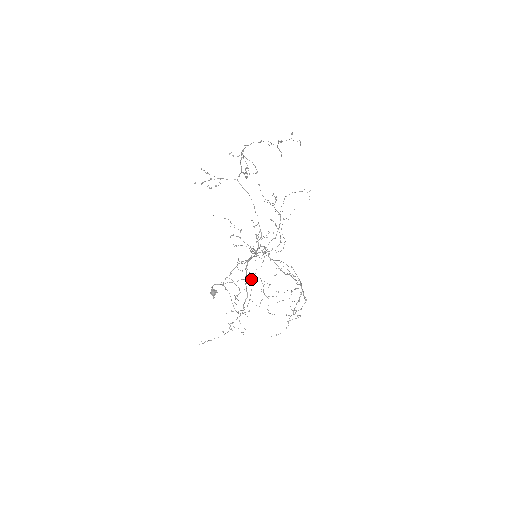
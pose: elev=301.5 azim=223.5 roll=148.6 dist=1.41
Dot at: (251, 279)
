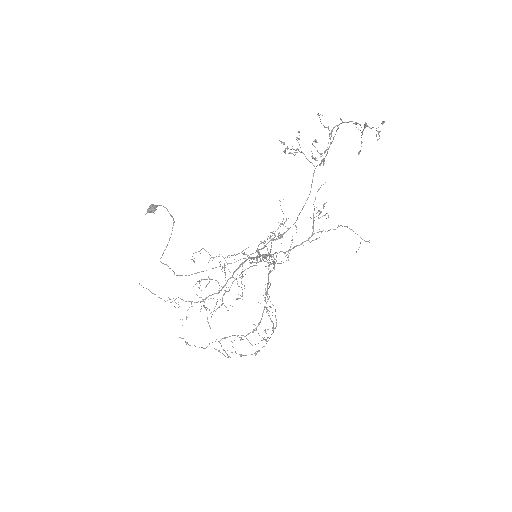
Dot at: occluded
